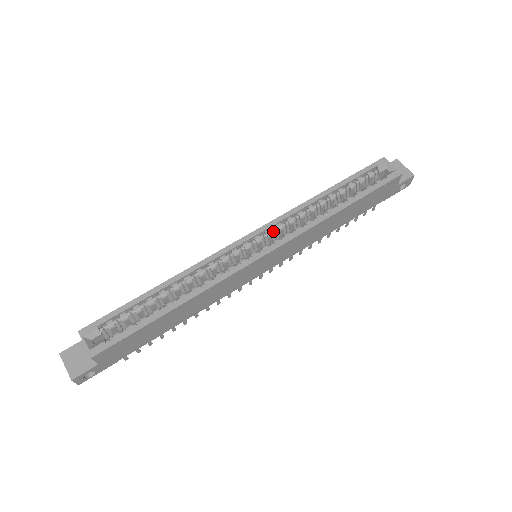
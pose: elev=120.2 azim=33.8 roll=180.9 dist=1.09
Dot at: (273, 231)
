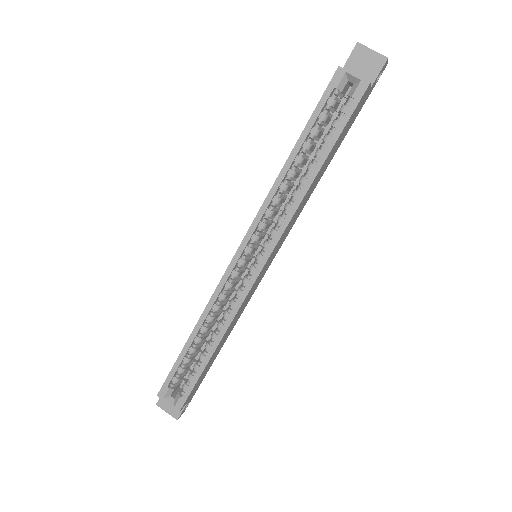
Dot at: (258, 233)
